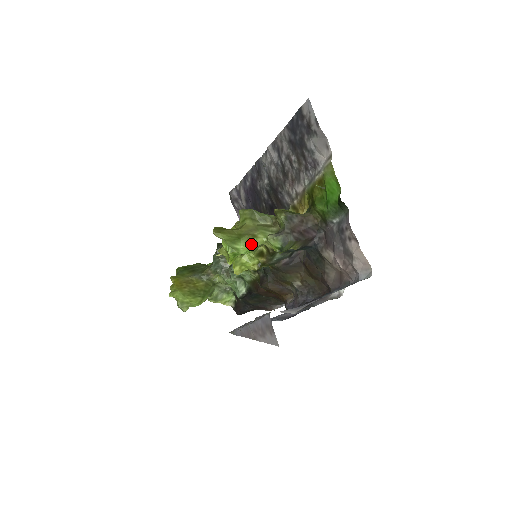
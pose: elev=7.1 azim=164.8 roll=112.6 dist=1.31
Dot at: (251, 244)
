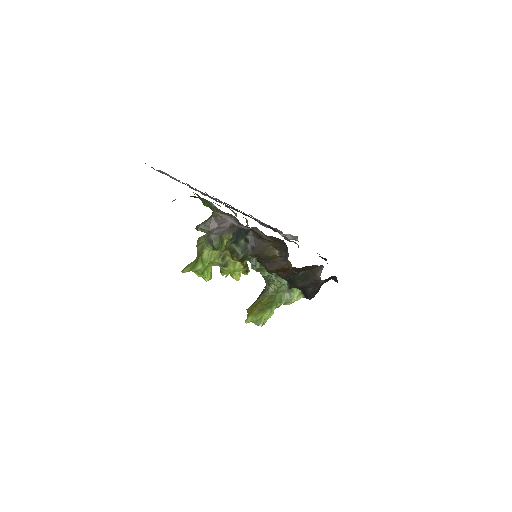
Dot at: (203, 260)
